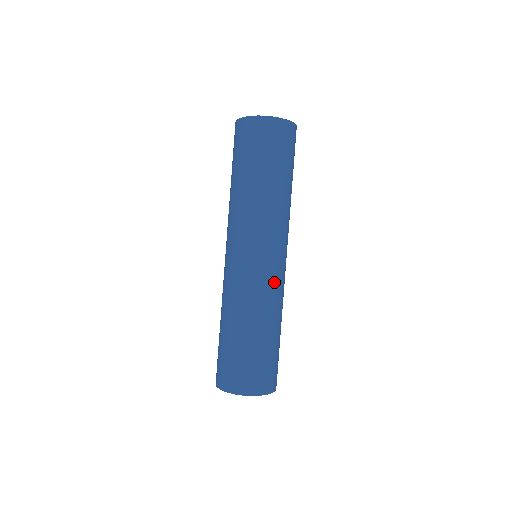
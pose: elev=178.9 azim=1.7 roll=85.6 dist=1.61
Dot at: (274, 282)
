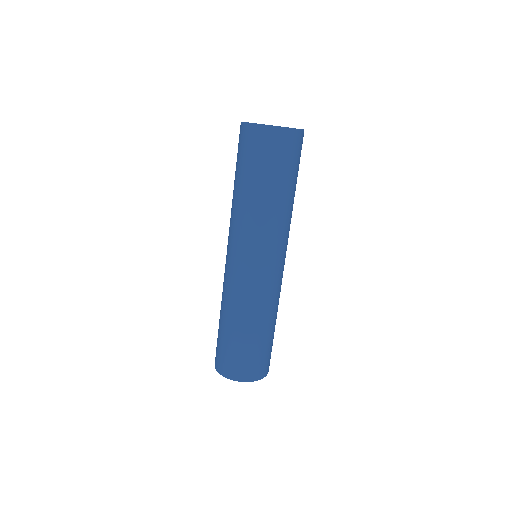
Dot at: (281, 282)
